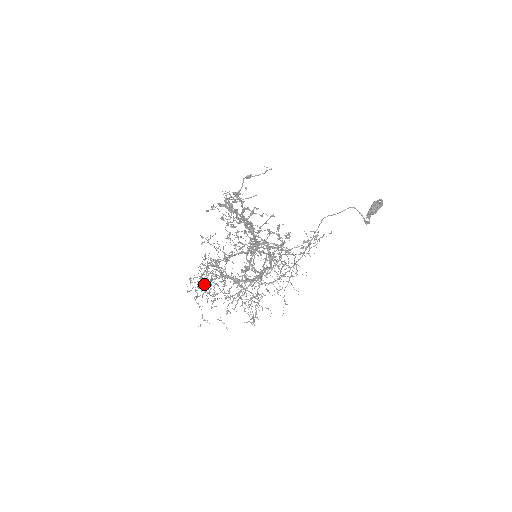
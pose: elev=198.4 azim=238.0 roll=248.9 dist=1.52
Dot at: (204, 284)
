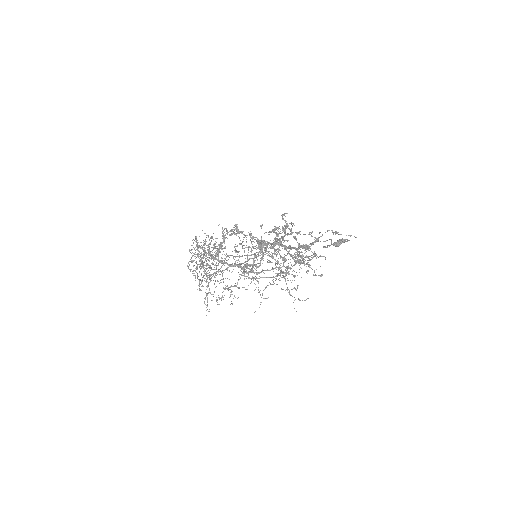
Dot at: occluded
